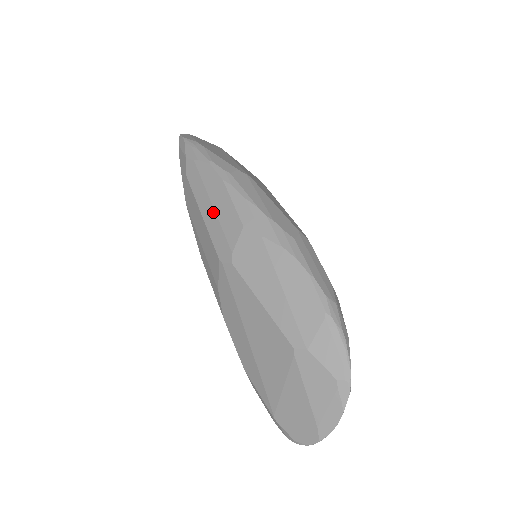
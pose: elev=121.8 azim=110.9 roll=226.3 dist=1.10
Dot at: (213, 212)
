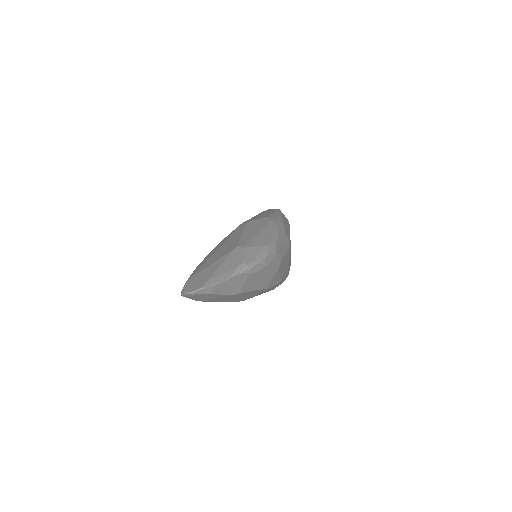
Dot at: (259, 215)
